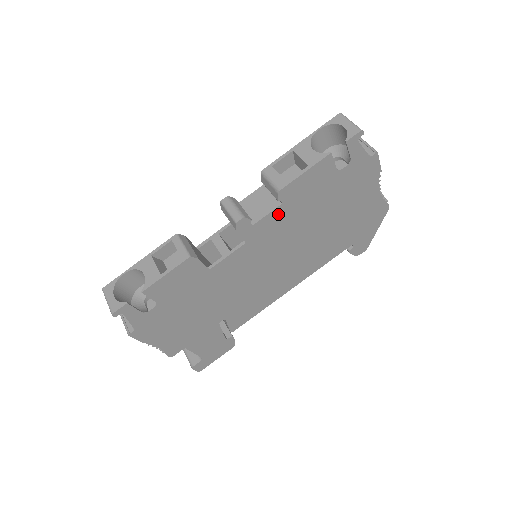
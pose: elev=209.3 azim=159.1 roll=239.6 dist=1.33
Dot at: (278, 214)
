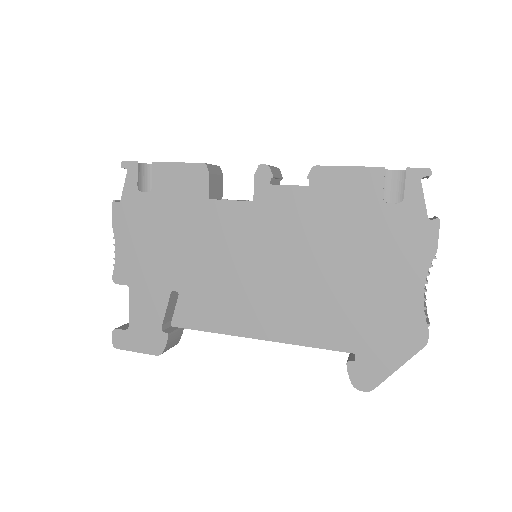
Dot at: (299, 197)
